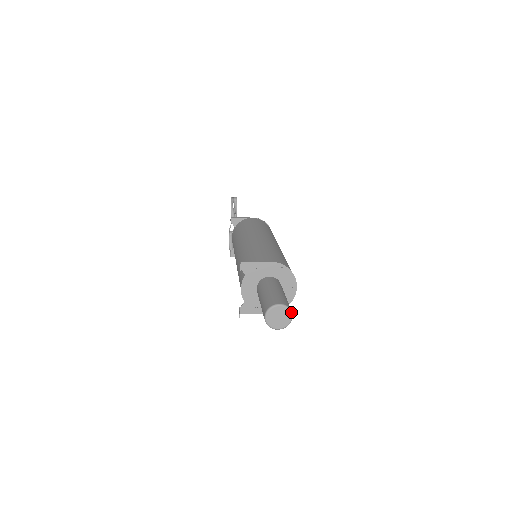
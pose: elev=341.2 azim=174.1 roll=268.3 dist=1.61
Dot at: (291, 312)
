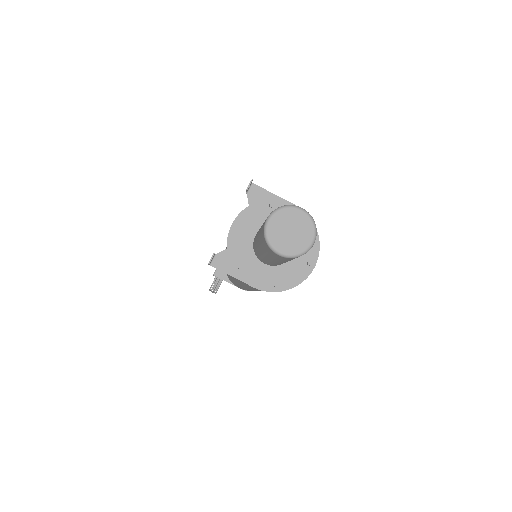
Dot at: (315, 232)
